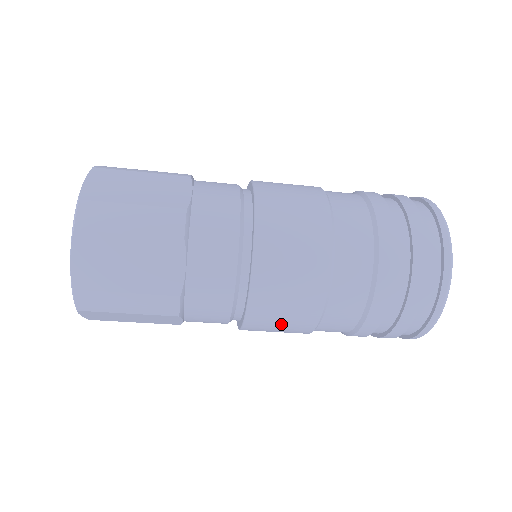
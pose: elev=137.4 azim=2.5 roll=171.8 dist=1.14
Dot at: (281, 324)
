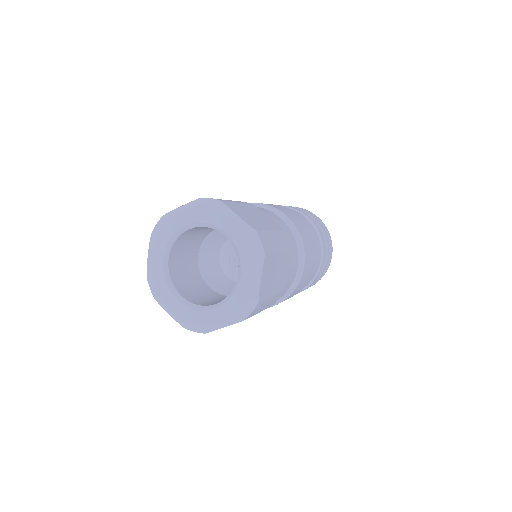
Dot at: occluded
